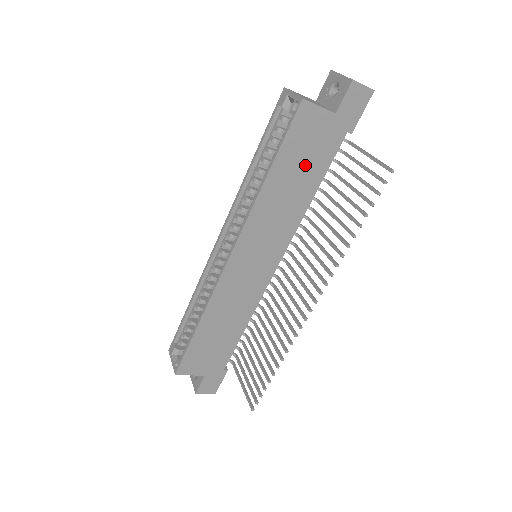
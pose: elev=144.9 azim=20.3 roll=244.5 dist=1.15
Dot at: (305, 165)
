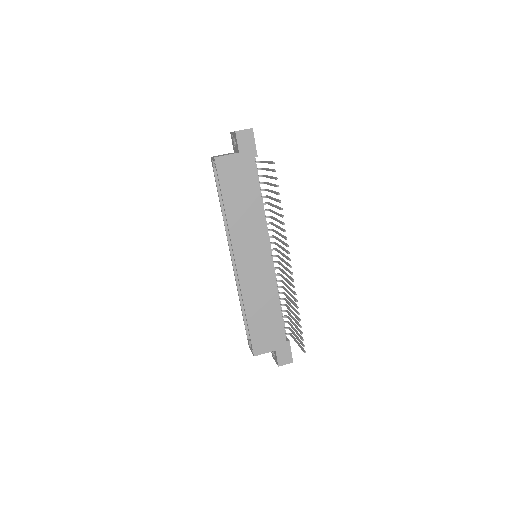
Dot at: (242, 189)
